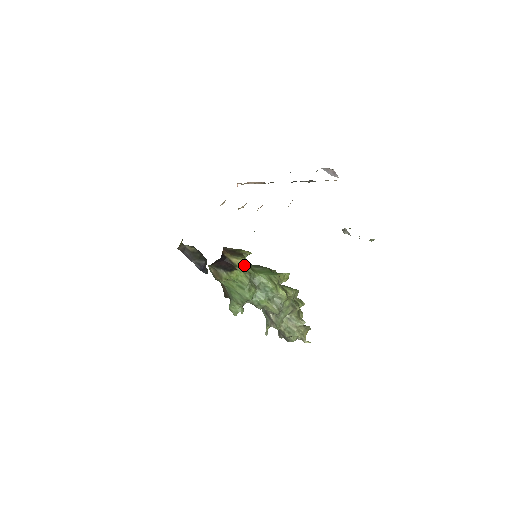
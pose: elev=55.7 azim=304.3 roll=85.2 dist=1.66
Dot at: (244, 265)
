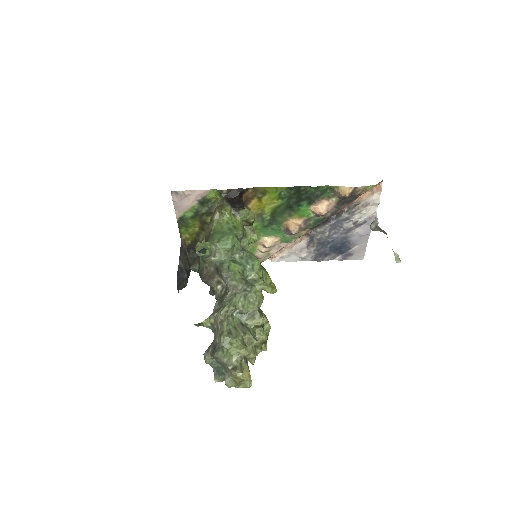
Dot at: occluded
